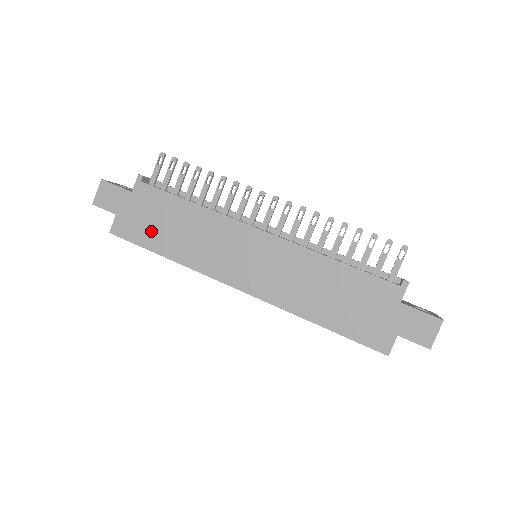
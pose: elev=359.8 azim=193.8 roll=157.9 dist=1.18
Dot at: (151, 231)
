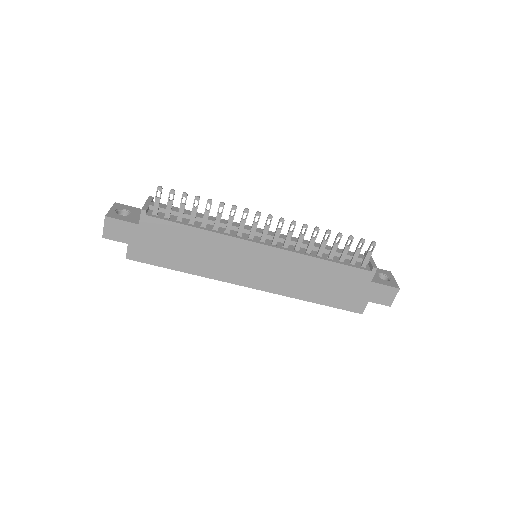
Dot at: (165, 254)
